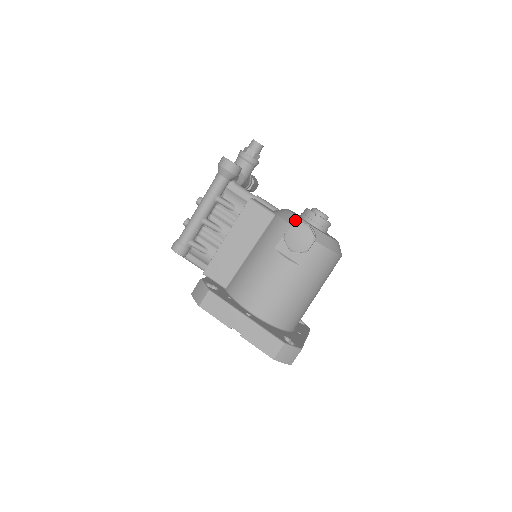
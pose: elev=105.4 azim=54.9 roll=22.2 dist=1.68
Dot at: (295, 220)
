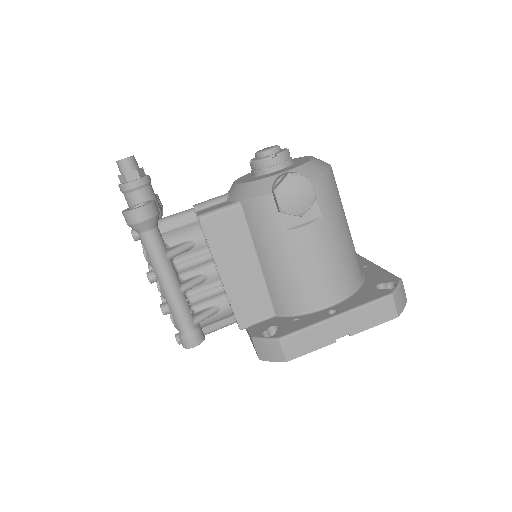
Dot at: (267, 184)
